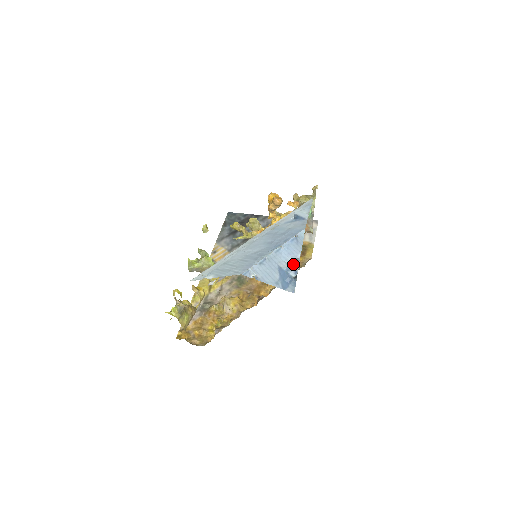
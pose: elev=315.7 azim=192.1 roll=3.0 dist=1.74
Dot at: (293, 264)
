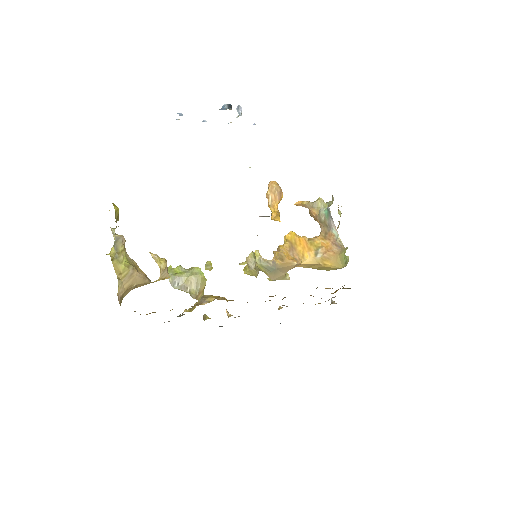
Dot at: (236, 117)
